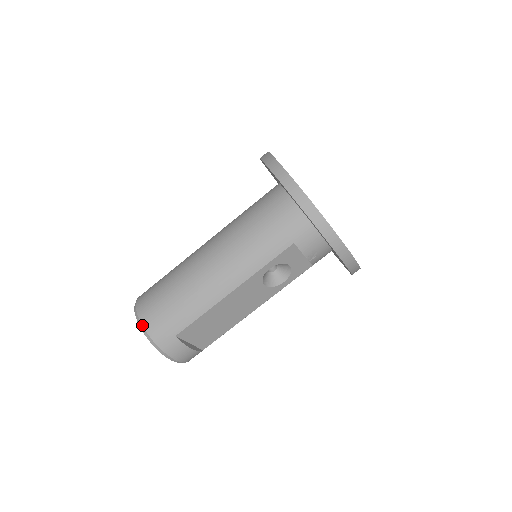
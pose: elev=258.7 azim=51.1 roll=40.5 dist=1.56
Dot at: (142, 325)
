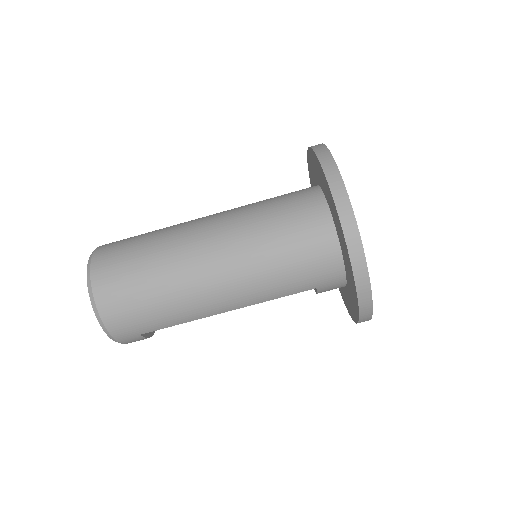
Dot at: (100, 318)
